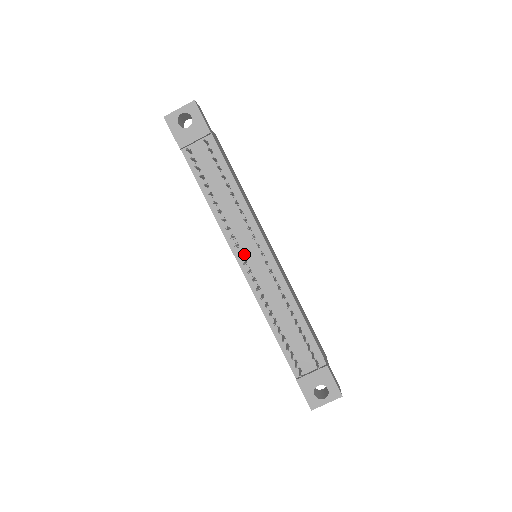
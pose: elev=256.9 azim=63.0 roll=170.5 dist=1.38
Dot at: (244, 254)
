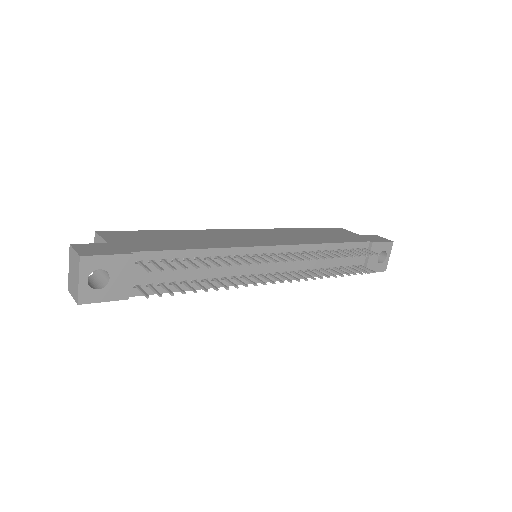
Dot at: (262, 273)
